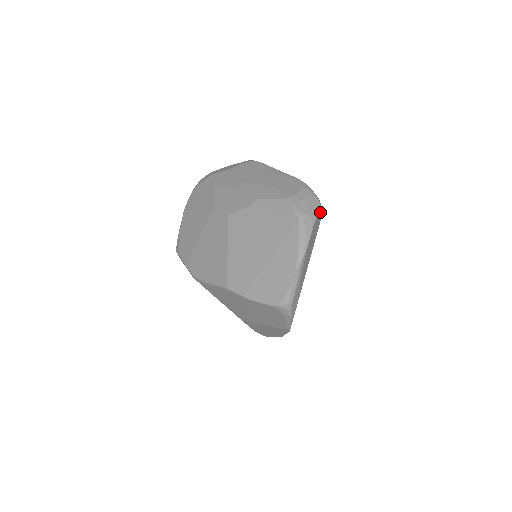
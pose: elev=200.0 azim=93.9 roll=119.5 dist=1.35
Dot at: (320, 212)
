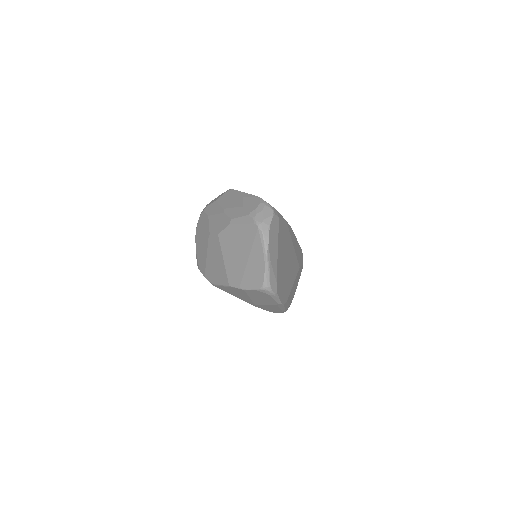
Dot at: (275, 217)
